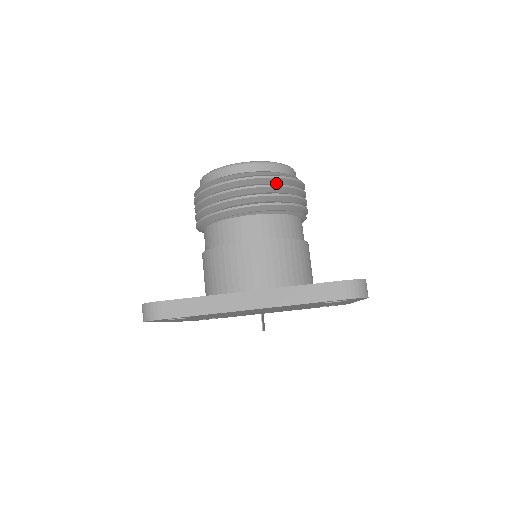
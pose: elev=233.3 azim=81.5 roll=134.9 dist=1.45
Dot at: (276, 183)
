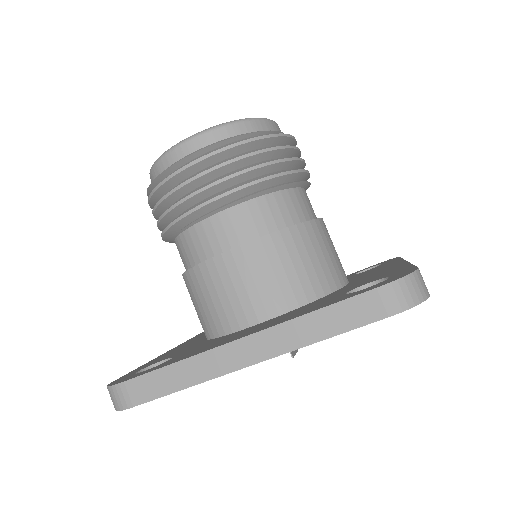
Dot at: (246, 151)
